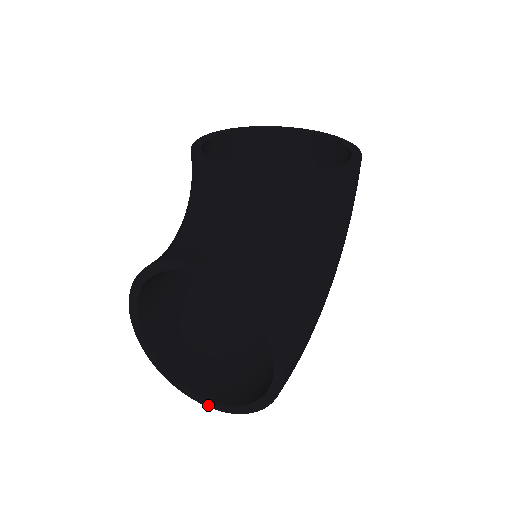
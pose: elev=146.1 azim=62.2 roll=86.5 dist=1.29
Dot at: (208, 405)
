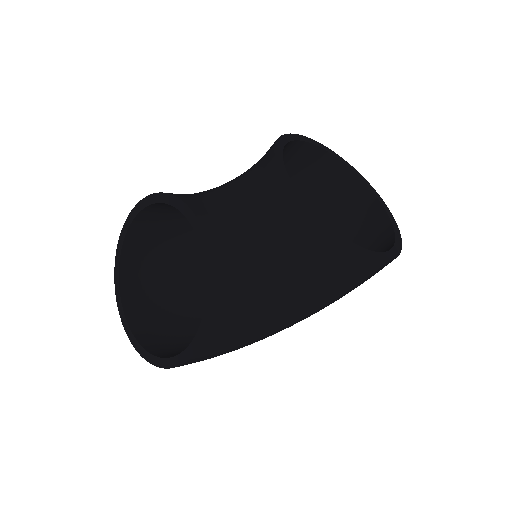
Dot at: (125, 327)
